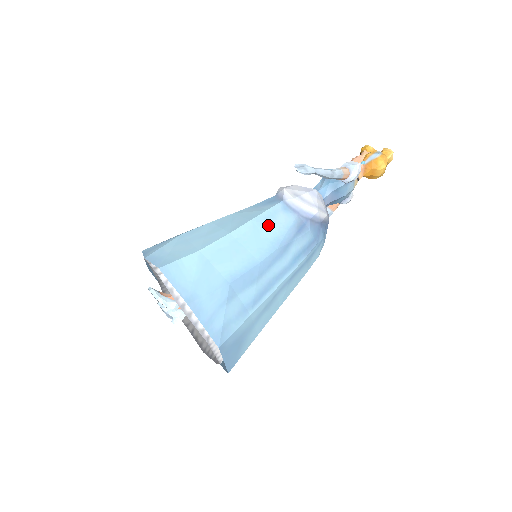
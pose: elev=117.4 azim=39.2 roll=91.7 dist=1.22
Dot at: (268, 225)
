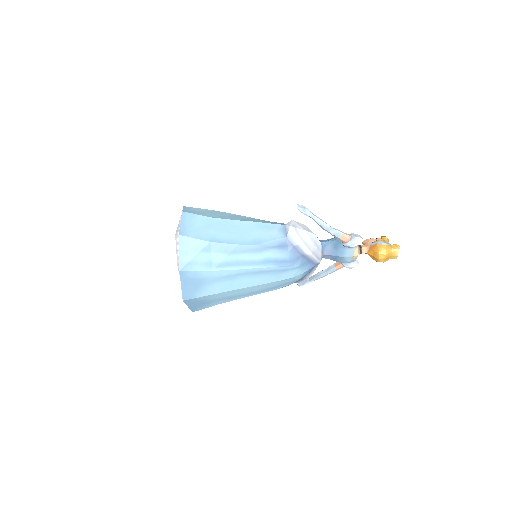
Dot at: (262, 230)
